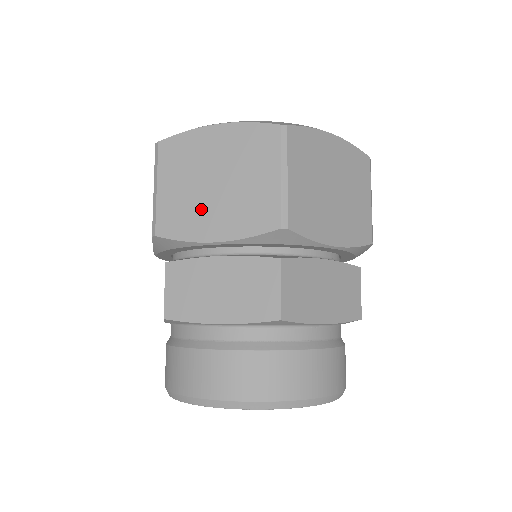
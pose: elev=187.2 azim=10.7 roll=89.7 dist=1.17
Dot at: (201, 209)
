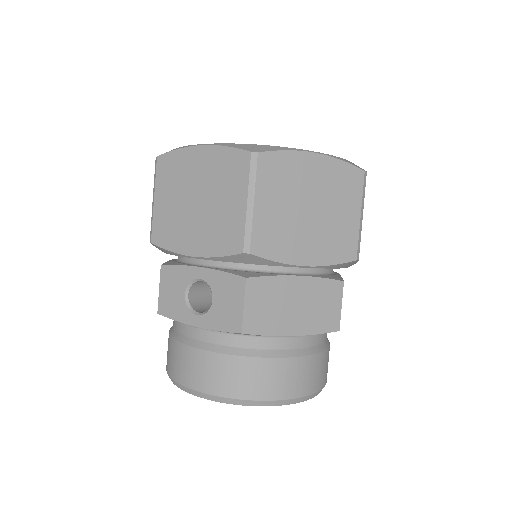
Dot at: (296, 233)
